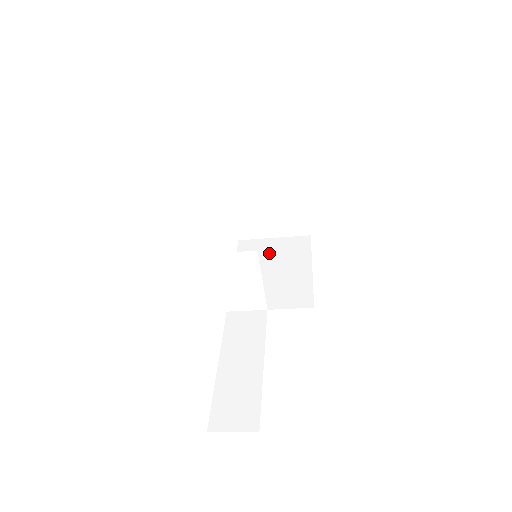
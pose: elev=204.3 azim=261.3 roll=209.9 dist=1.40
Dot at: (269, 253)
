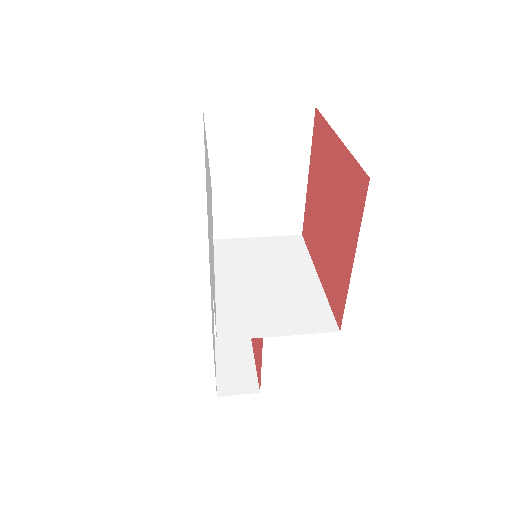
Dot at: (253, 144)
